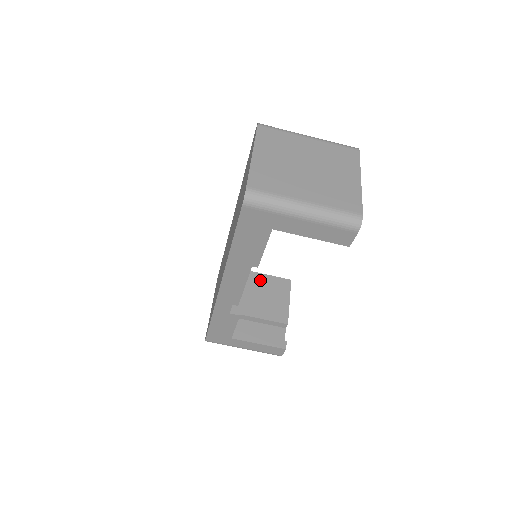
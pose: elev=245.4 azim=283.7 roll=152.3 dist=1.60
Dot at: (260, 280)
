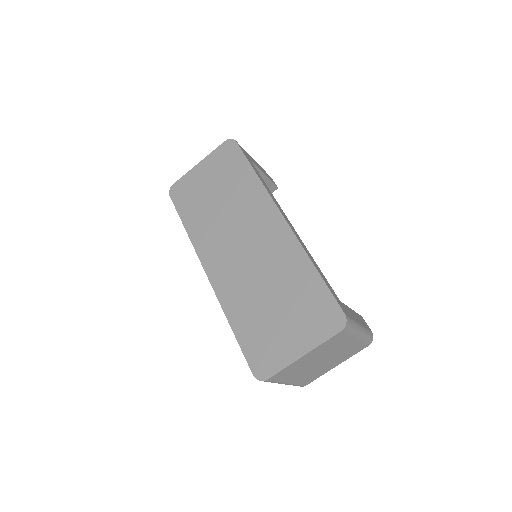
Dot at: occluded
